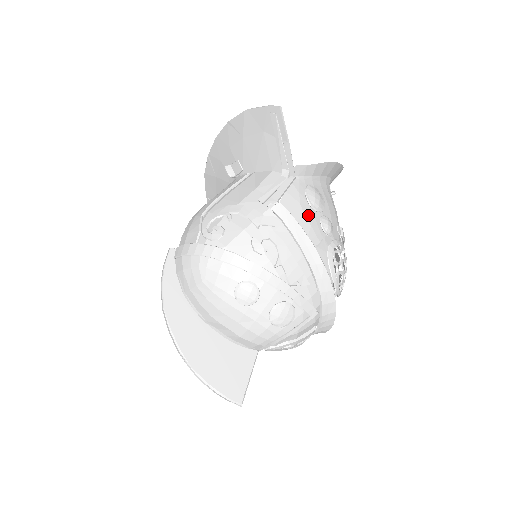
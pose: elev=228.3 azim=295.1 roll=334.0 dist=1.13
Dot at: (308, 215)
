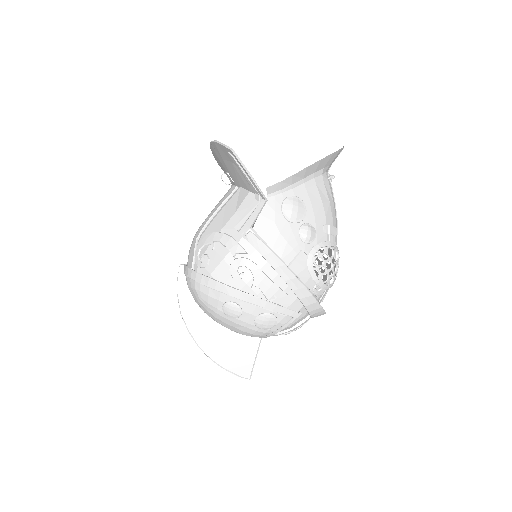
Dot at: (284, 231)
